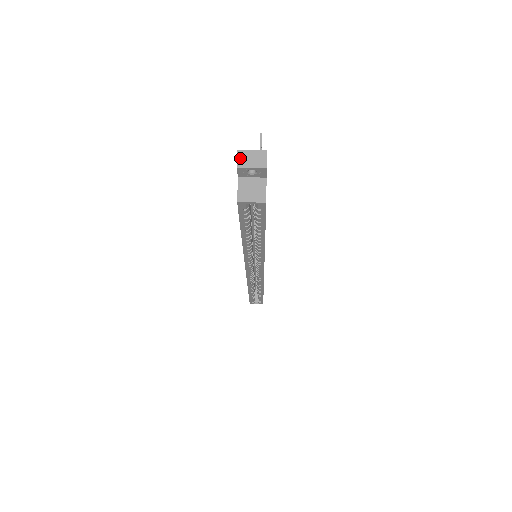
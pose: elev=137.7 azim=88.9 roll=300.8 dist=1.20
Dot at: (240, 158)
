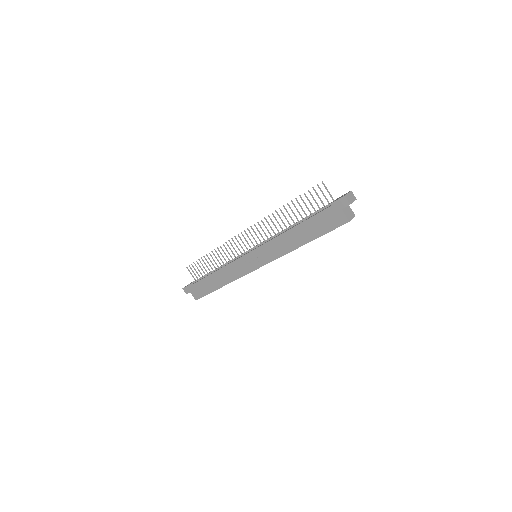
Dot at: (348, 199)
